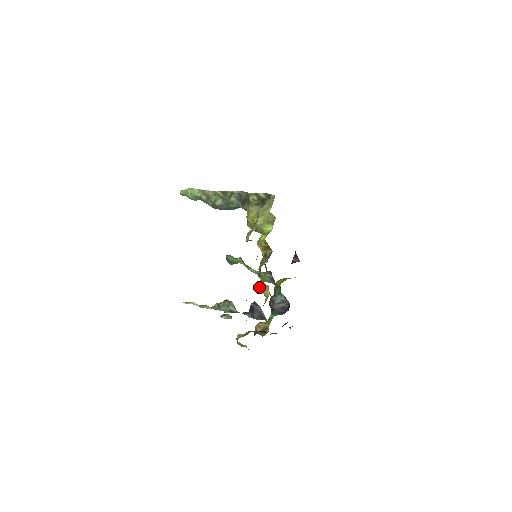
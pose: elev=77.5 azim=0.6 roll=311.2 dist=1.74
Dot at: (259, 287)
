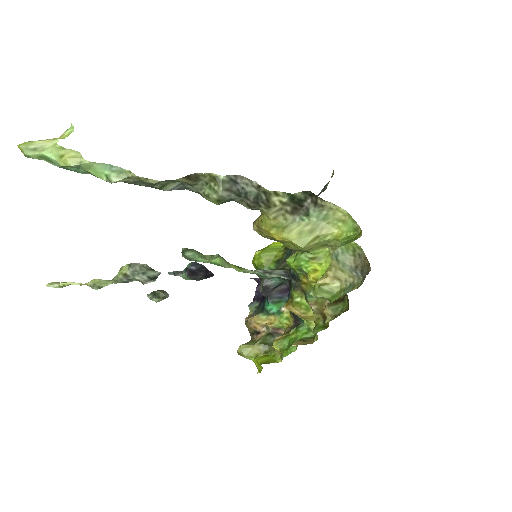
Dot at: (294, 313)
